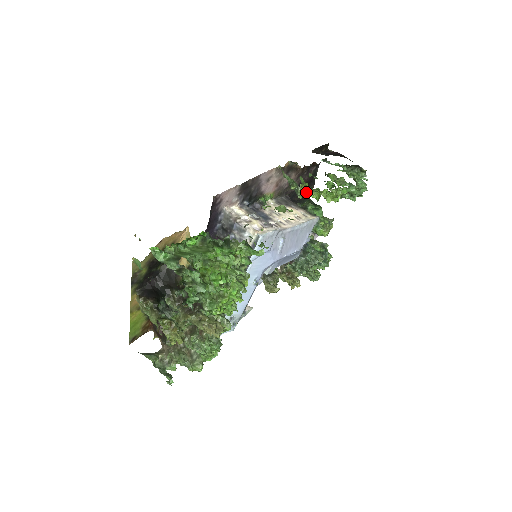
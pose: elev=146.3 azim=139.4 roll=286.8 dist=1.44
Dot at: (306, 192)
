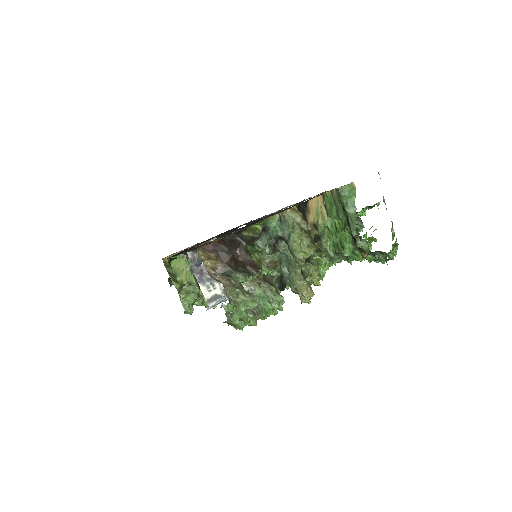
Dot at: occluded
